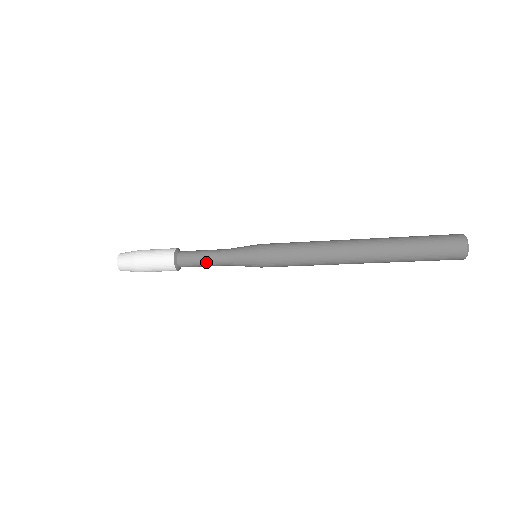
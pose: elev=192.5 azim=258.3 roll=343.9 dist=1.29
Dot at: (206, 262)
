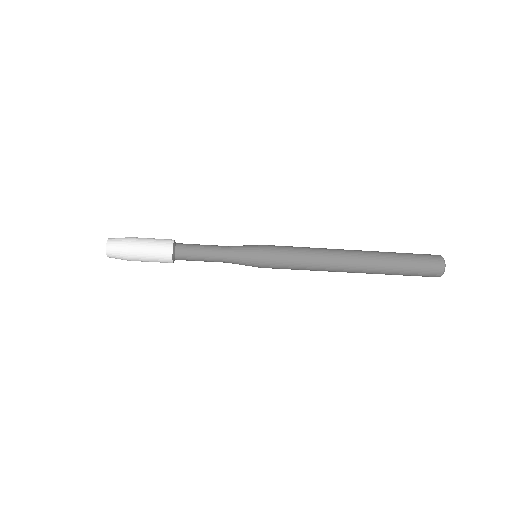
Dot at: (206, 258)
